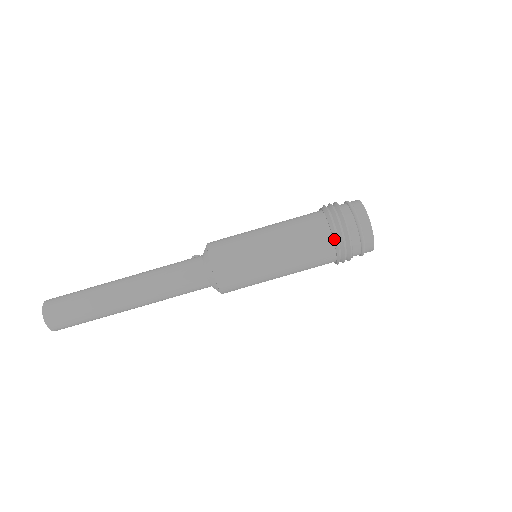
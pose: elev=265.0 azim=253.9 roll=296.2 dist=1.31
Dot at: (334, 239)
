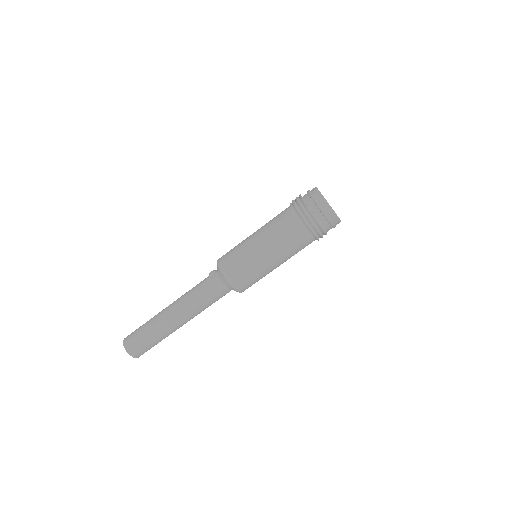
Dot at: (313, 236)
